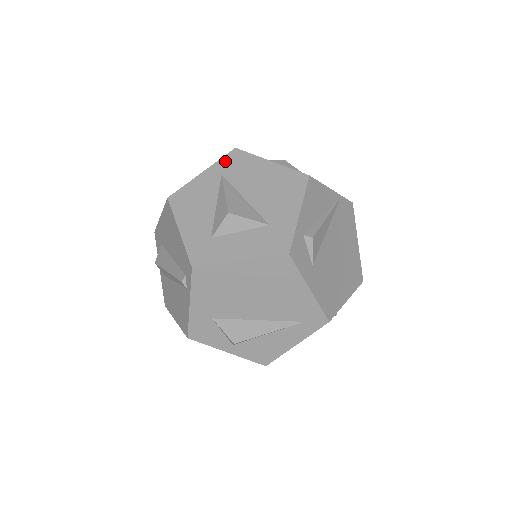
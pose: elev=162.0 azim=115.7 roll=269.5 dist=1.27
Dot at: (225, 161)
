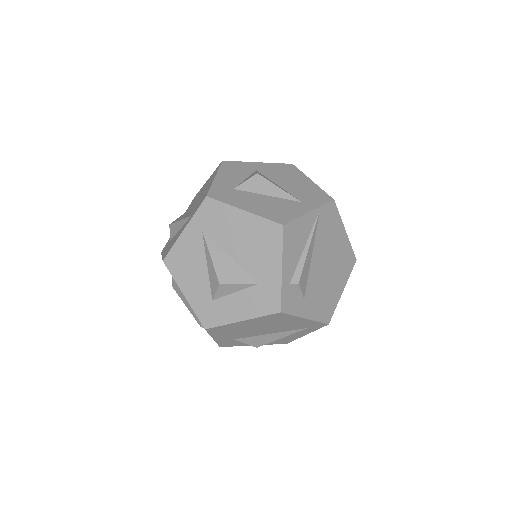
Dot at: (201, 214)
